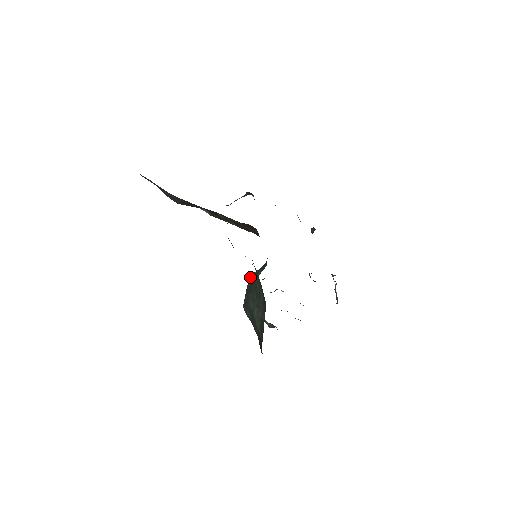
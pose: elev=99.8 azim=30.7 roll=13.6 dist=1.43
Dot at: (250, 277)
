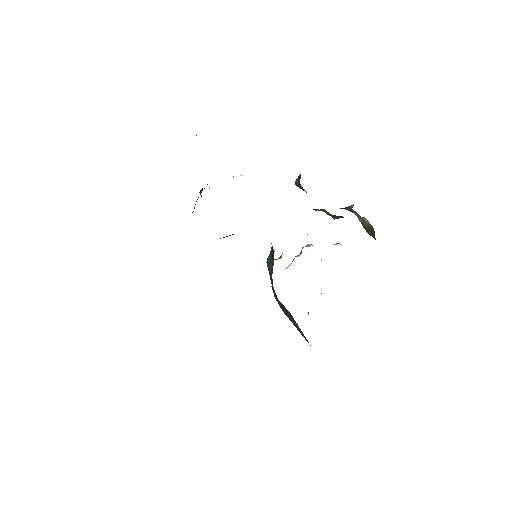
Dot at: occluded
